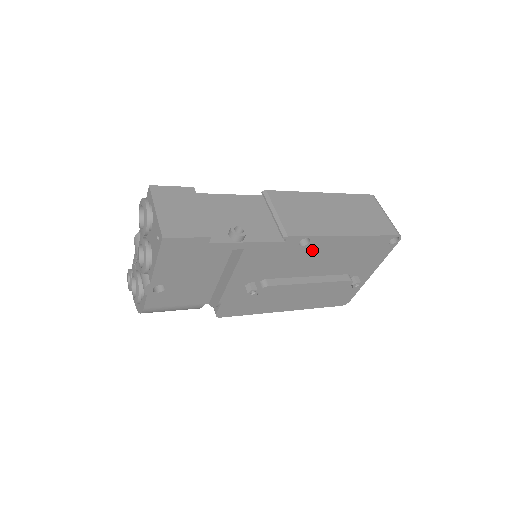
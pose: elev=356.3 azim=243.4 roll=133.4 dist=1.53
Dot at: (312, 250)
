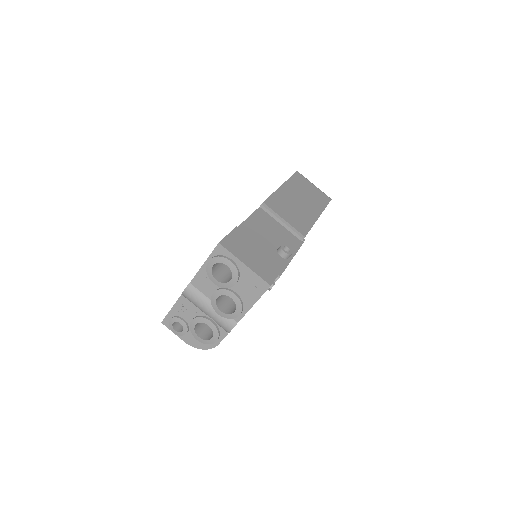
Dot at: occluded
